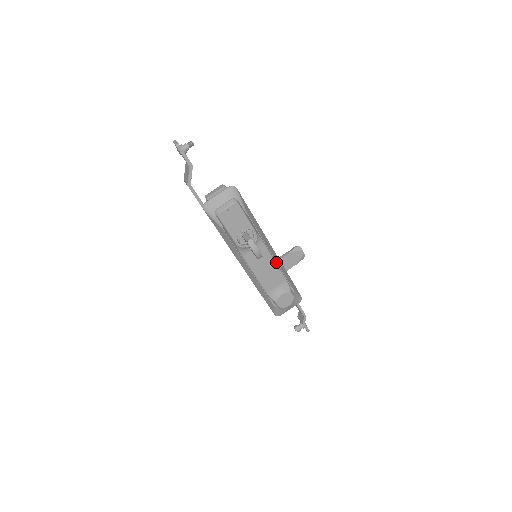
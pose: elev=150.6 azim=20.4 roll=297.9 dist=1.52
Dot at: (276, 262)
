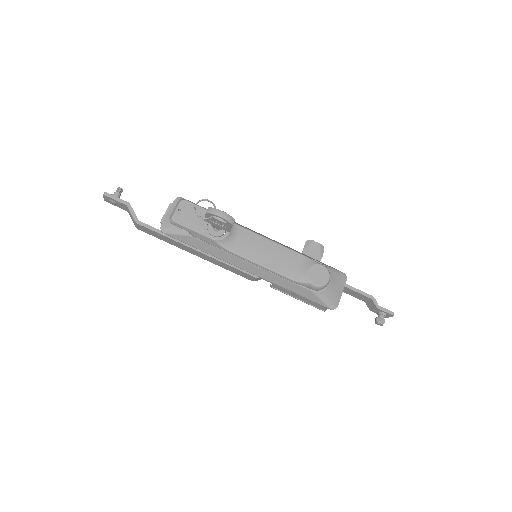
Dot at: (275, 243)
